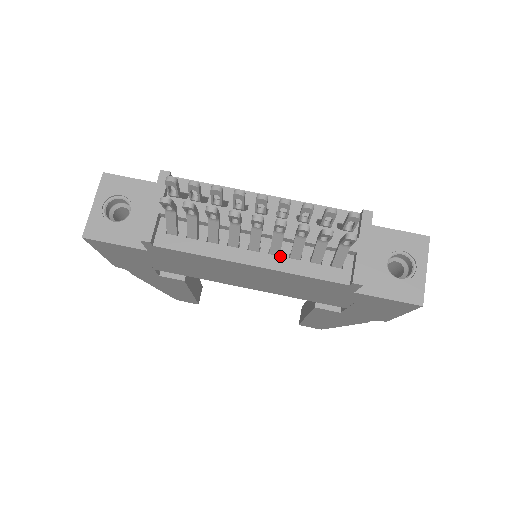
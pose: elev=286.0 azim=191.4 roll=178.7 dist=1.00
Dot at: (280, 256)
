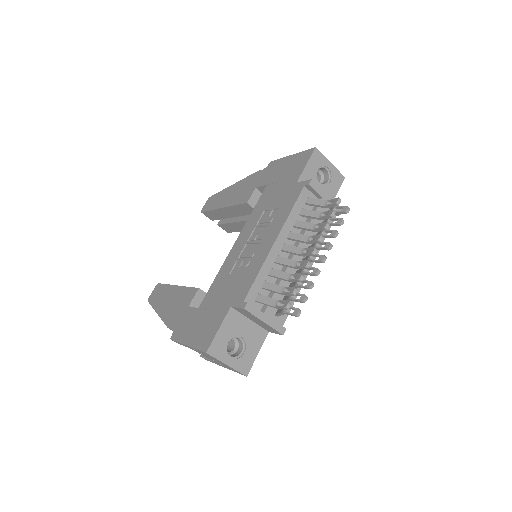
Dot at: occluded
